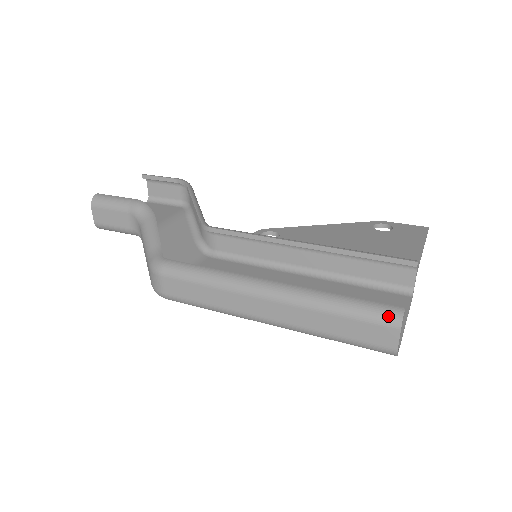
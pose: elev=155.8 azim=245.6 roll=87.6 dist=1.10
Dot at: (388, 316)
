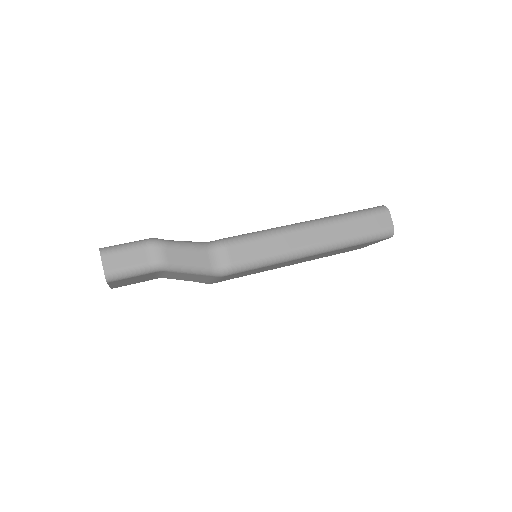
Dot at: (379, 208)
